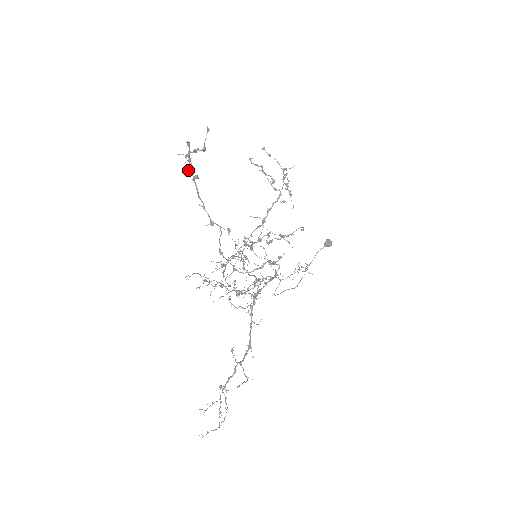
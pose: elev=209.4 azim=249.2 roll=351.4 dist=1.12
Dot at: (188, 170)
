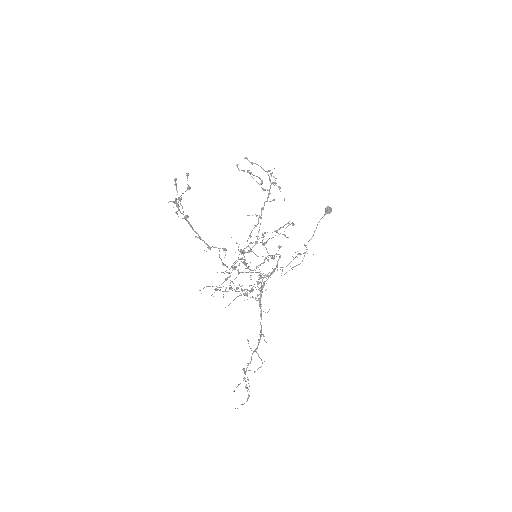
Dot at: (178, 216)
